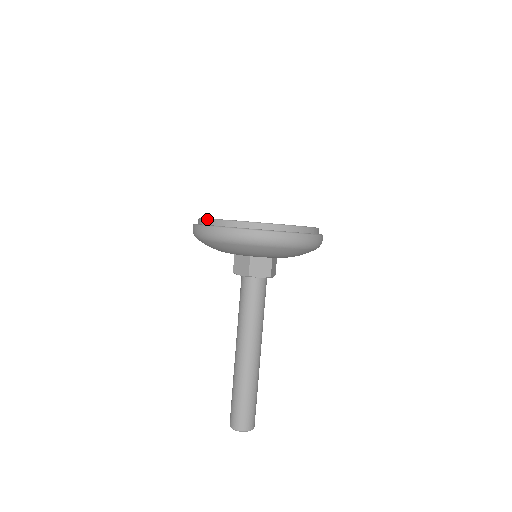
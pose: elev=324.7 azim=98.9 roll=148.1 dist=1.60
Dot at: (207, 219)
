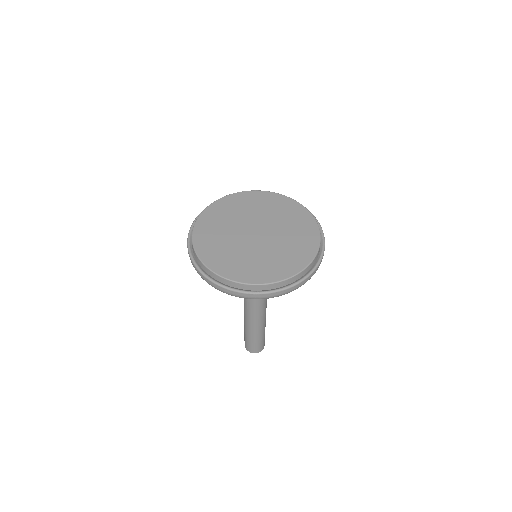
Dot at: (209, 271)
